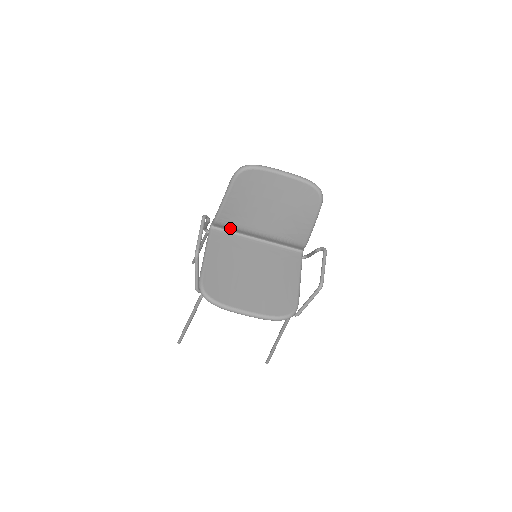
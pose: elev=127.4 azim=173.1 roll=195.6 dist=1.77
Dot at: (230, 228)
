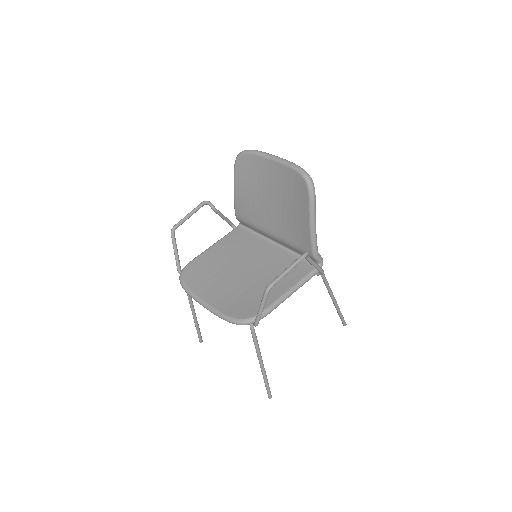
Dot at: (250, 226)
